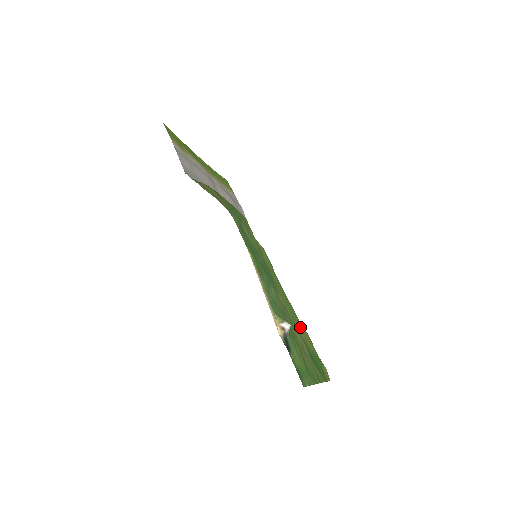
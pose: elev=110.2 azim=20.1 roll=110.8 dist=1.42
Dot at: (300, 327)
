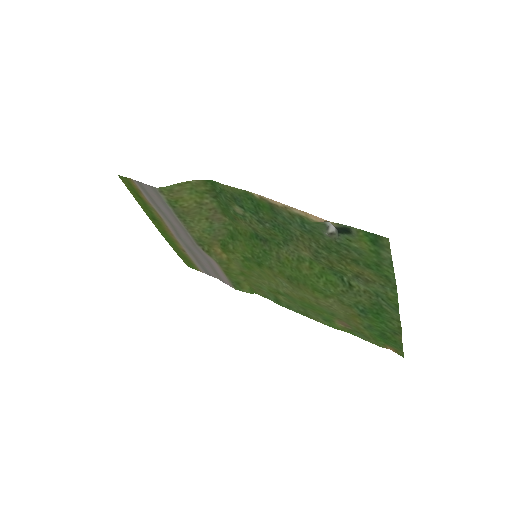
Dot at: (337, 318)
